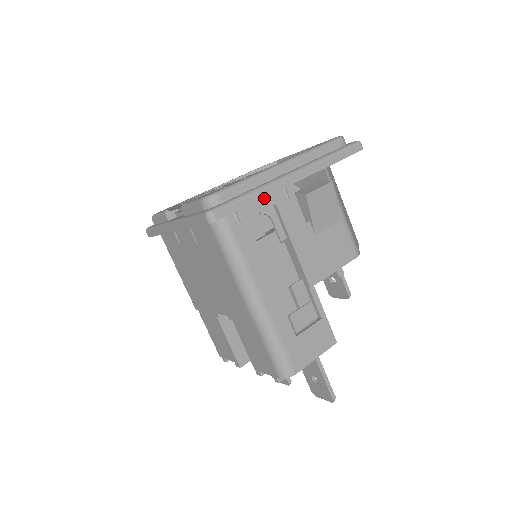
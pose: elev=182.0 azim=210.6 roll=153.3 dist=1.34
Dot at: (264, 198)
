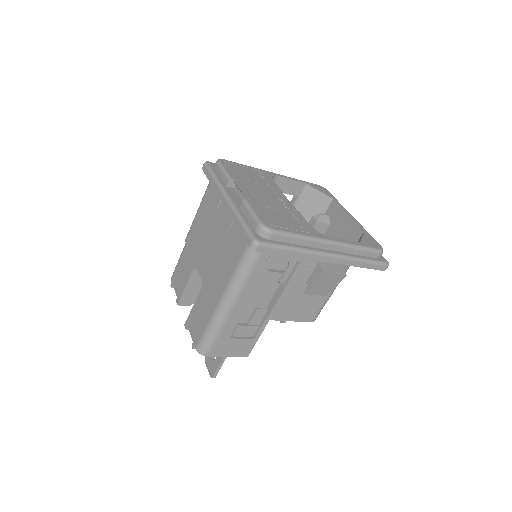
Dot at: occluded
